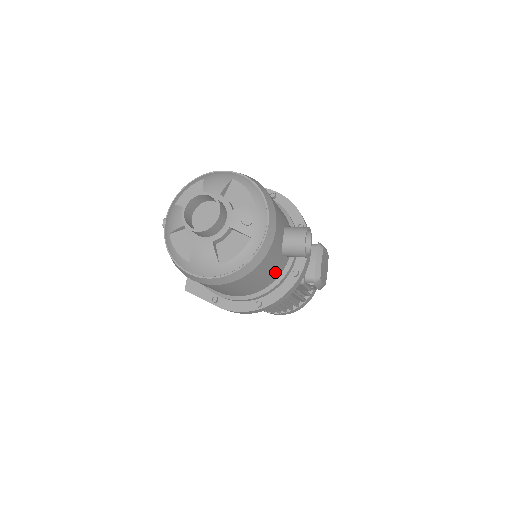
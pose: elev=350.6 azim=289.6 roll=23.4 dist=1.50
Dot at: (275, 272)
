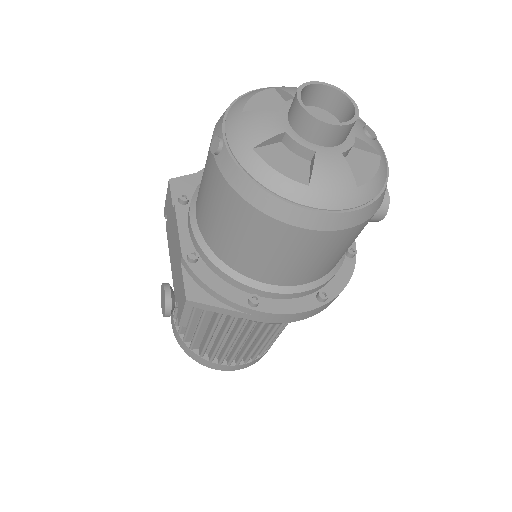
Dot at: occluded
